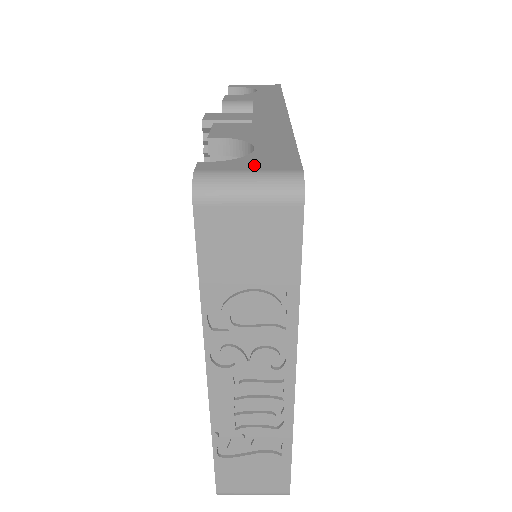
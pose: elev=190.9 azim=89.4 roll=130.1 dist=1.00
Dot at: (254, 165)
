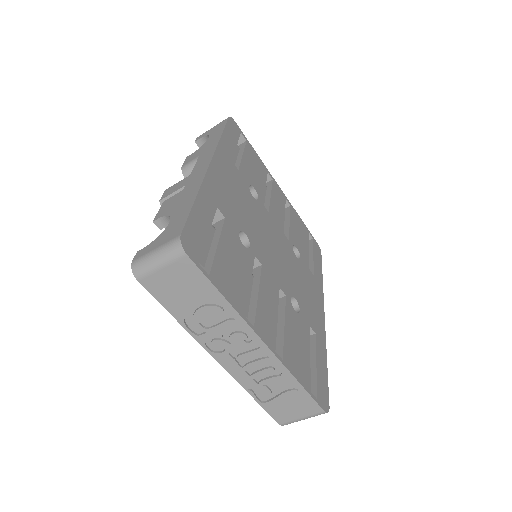
Dot at: (160, 242)
